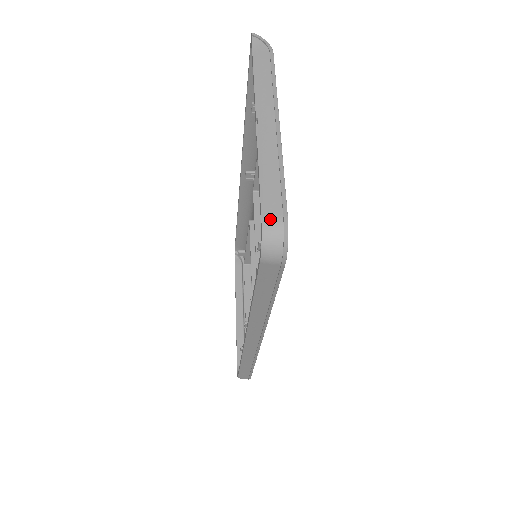
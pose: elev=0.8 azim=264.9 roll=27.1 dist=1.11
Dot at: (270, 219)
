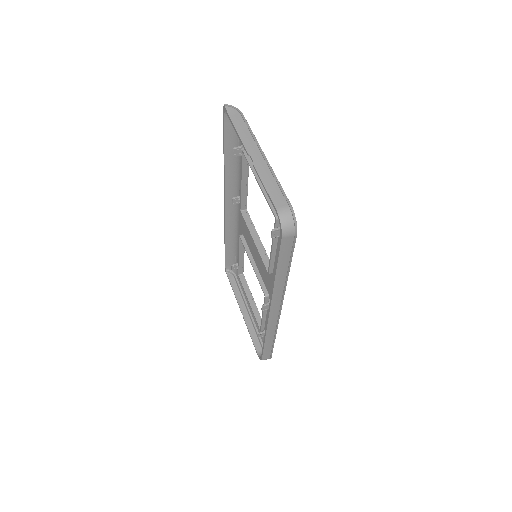
Dot at: (282, 209)
